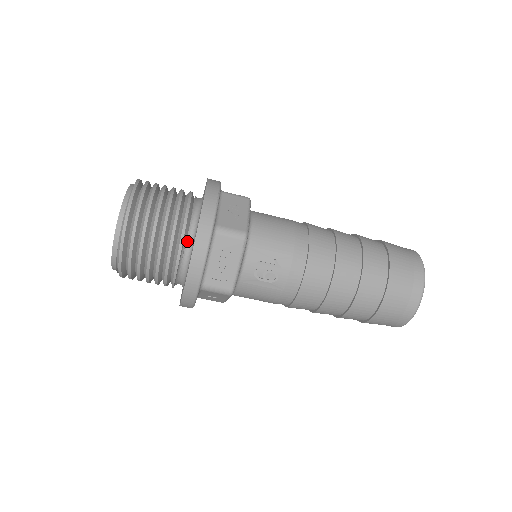
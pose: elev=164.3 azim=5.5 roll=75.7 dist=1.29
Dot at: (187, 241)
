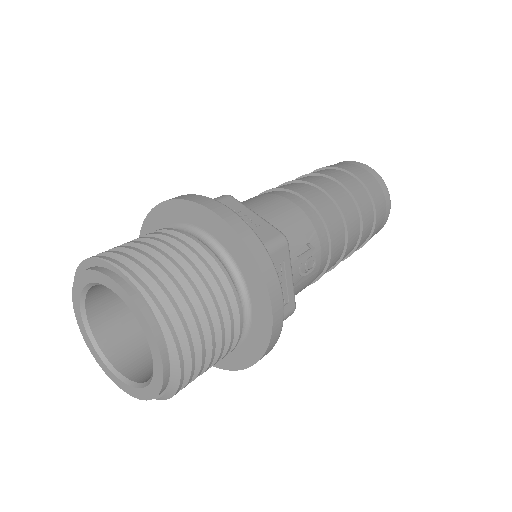
Dot at: (235, 290)
